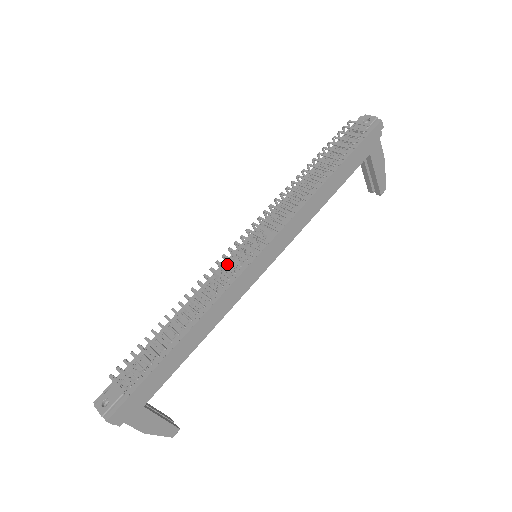
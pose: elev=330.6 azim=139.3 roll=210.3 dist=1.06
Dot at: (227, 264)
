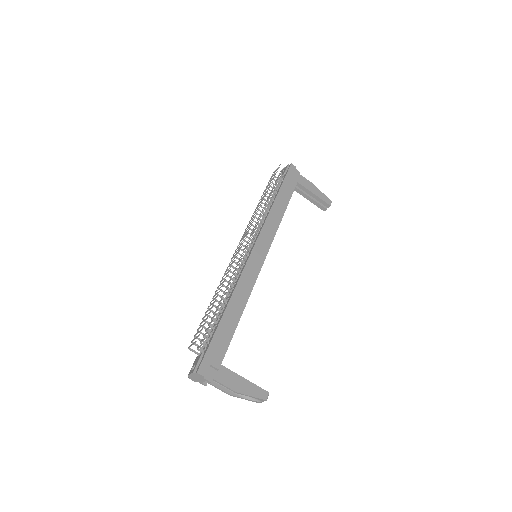
Dot at: (239, 268)
